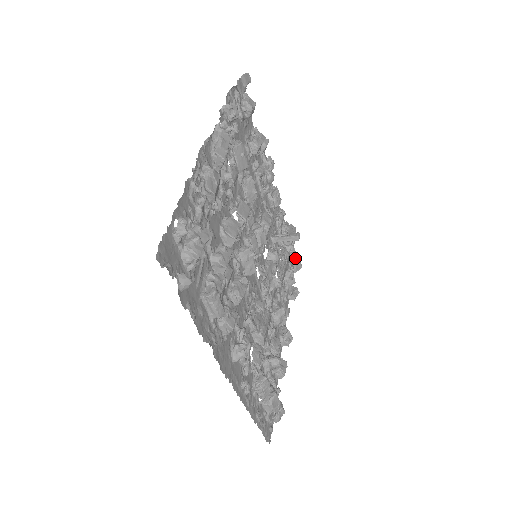
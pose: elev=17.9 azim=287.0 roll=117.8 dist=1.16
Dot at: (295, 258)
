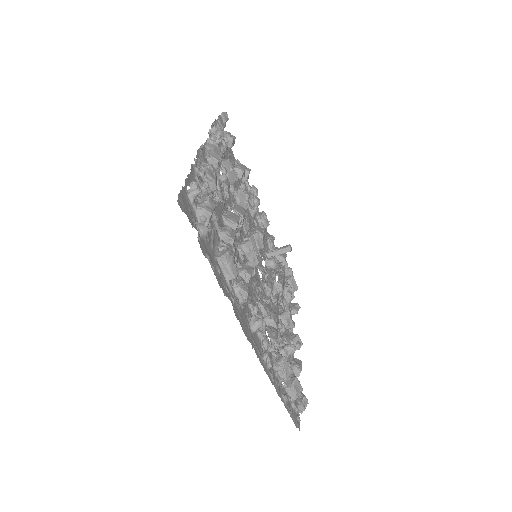
Dot at: (290, 272)
